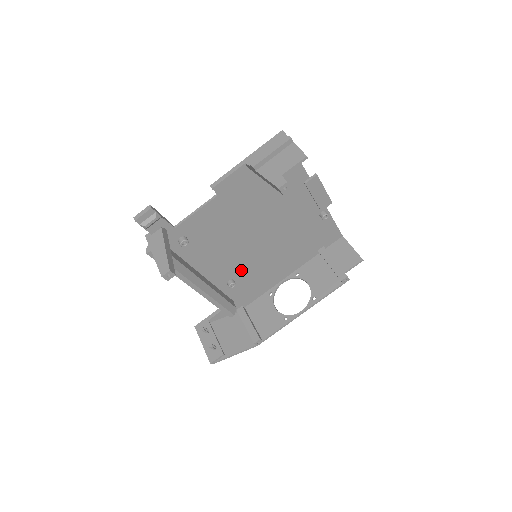
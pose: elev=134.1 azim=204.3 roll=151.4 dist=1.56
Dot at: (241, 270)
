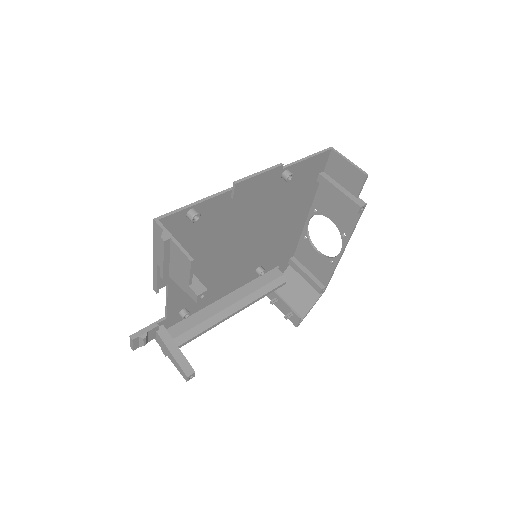
Dot at: (257, 260)
